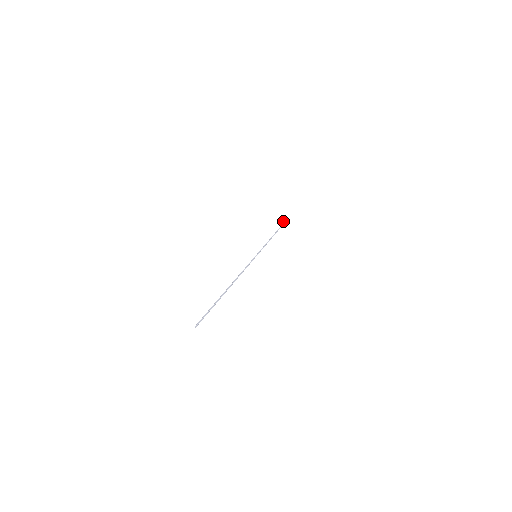
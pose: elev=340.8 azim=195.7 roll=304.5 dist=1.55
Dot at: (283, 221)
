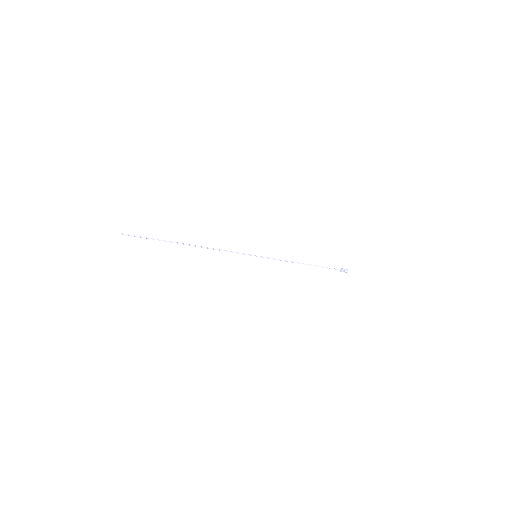
Dot at: (346, 270)
